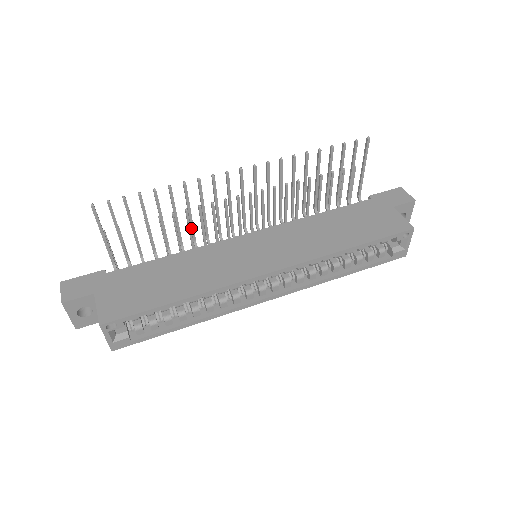
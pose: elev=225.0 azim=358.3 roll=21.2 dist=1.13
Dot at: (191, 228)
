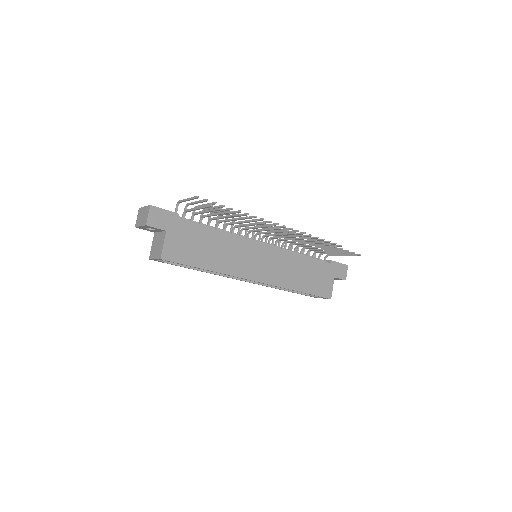
Dot at: (242, 226)
